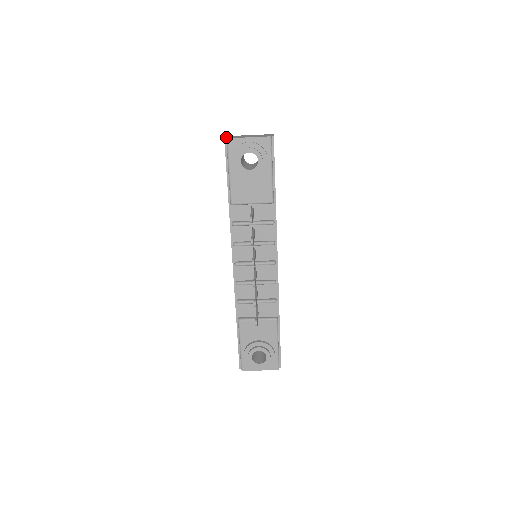
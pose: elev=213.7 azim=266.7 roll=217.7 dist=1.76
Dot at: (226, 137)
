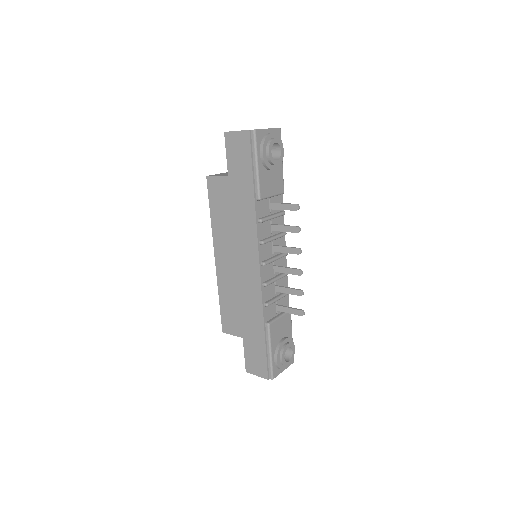
Dot at: (243, 130)
